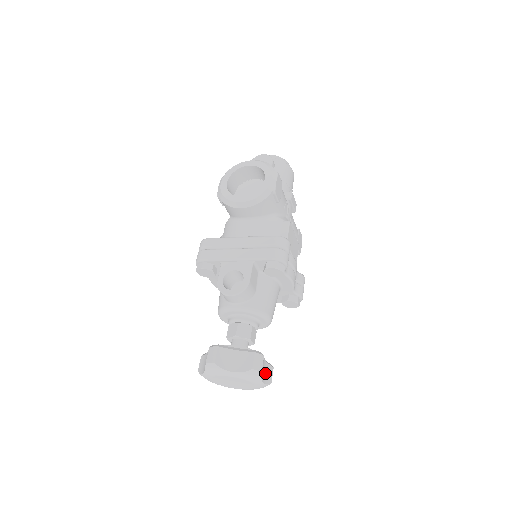
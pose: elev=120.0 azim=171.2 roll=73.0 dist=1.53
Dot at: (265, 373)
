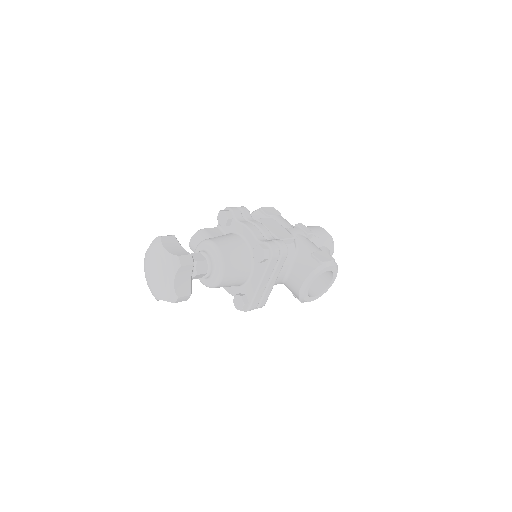
Dot at: (174, 249)
